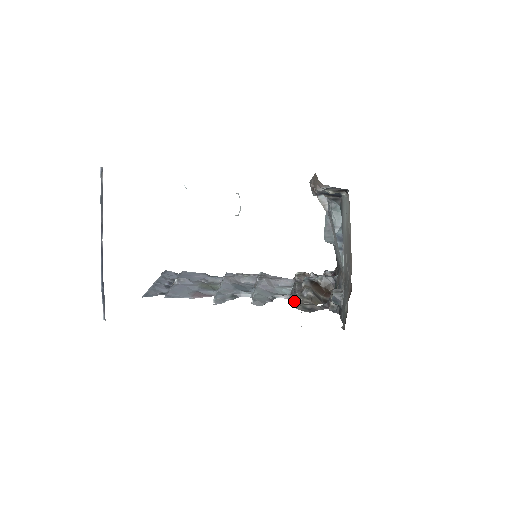
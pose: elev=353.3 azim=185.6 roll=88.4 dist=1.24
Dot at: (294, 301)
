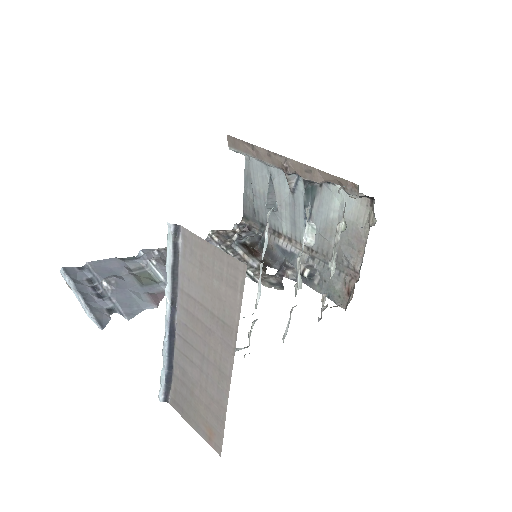
Dot at: (252, 276)
